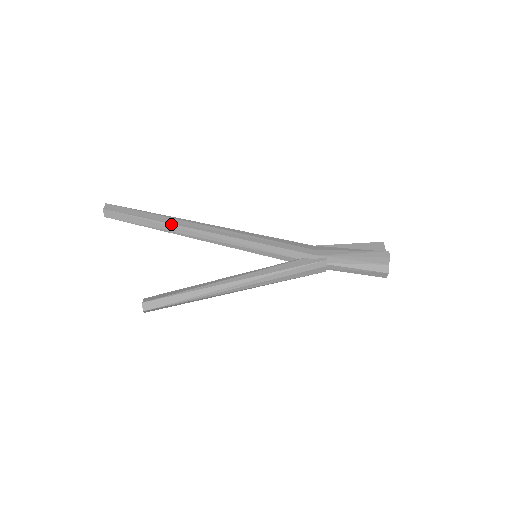
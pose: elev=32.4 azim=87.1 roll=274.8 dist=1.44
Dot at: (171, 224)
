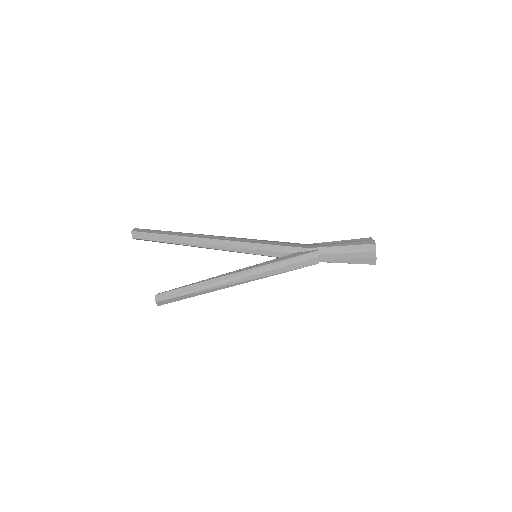
Dot at: (184, 236)
